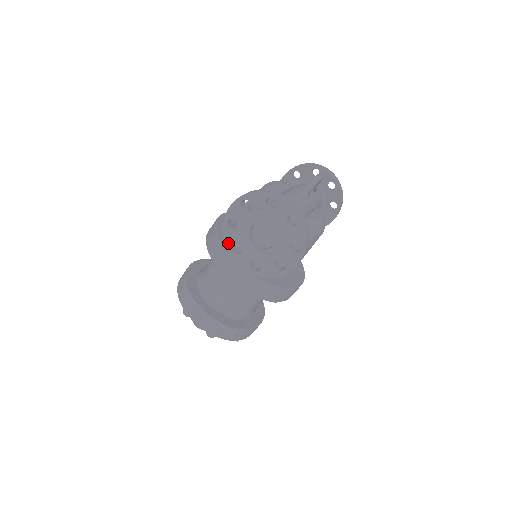
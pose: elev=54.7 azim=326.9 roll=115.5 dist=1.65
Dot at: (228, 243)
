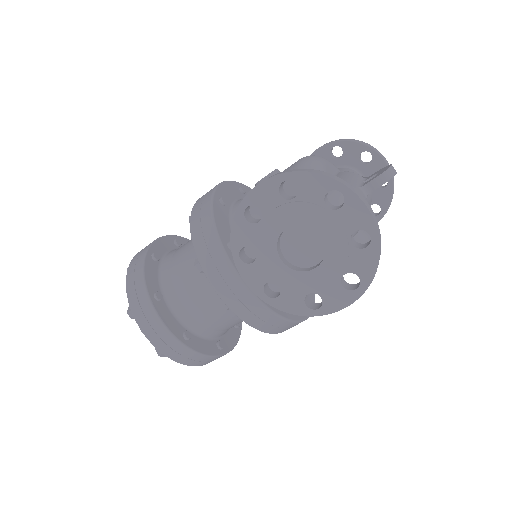
Dot at: (236, 242)
